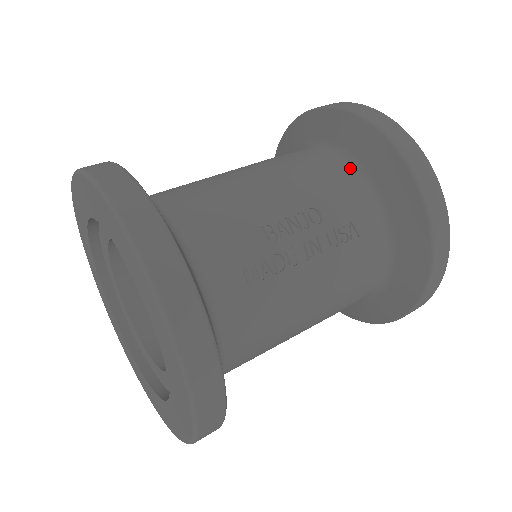
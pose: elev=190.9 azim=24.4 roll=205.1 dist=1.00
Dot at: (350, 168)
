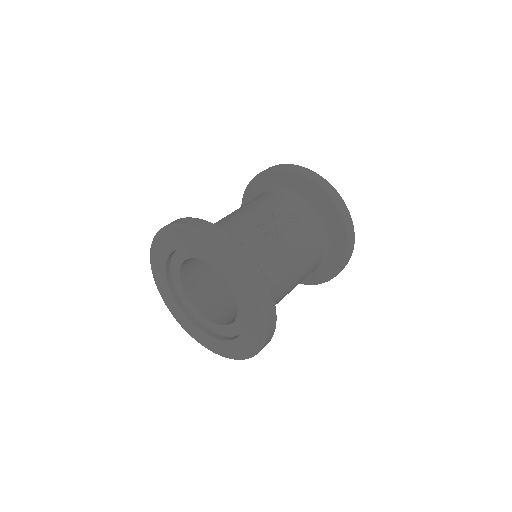
Dot at: (283, 193)
